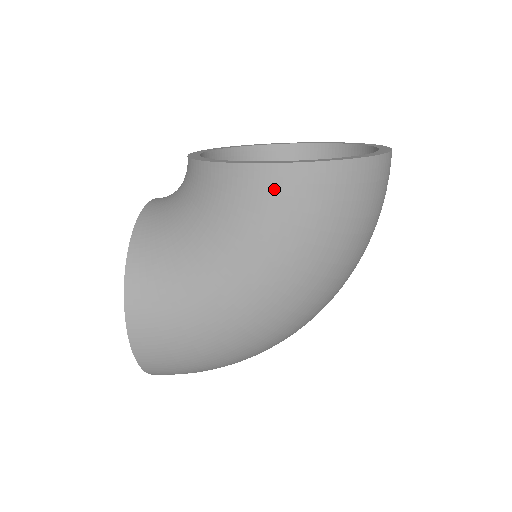
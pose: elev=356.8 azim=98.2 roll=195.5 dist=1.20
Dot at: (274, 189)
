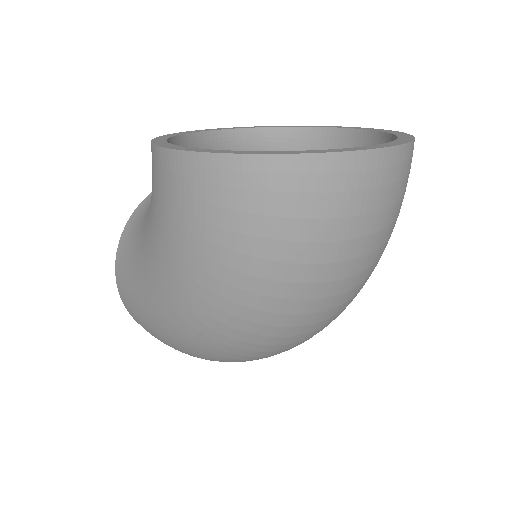
Dot at: (163, 177)
